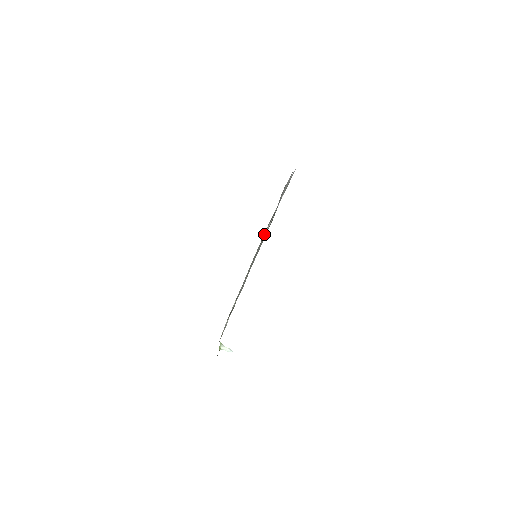
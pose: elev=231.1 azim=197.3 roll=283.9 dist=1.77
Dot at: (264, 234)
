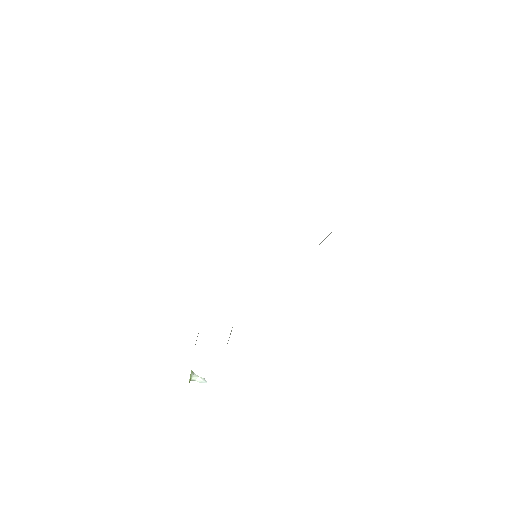
Dot at: occluded
